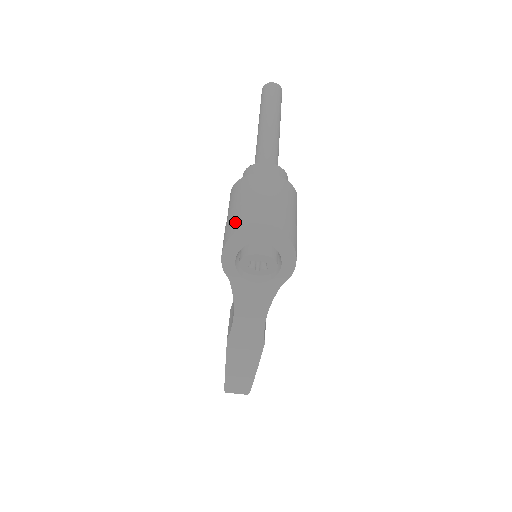
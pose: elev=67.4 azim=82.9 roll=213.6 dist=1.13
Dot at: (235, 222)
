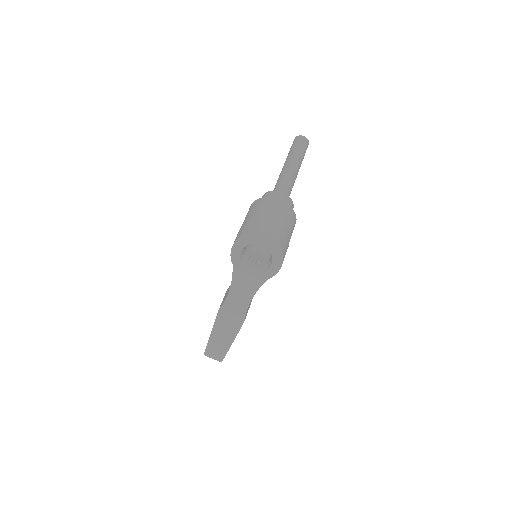
Dot at: (248, 226)
